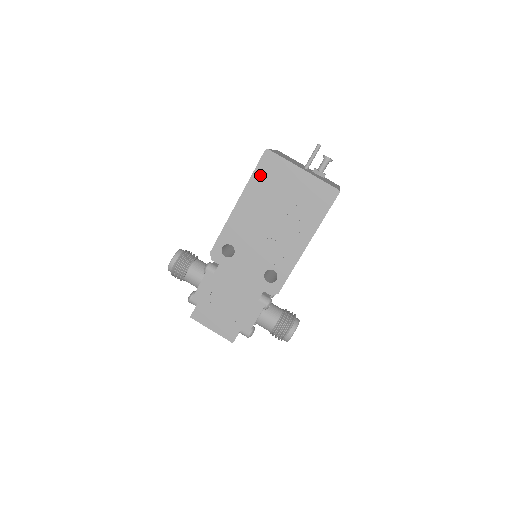
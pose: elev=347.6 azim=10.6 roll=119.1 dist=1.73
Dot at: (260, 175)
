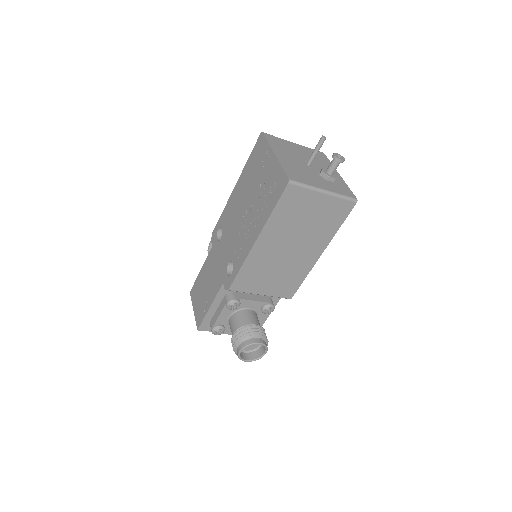
Dot at: (252, 159)
